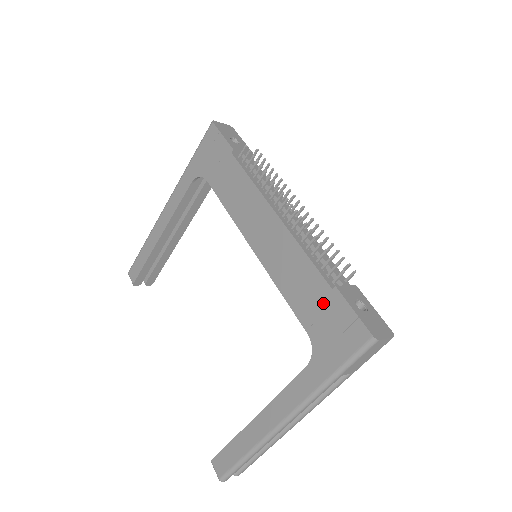
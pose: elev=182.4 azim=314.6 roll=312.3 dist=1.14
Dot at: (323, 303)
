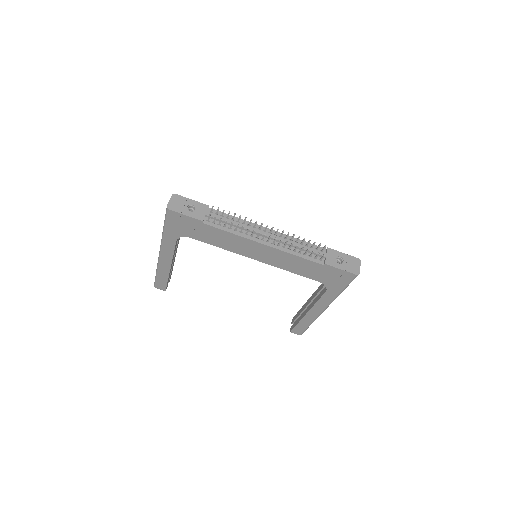
Dot at: (321, 271)
